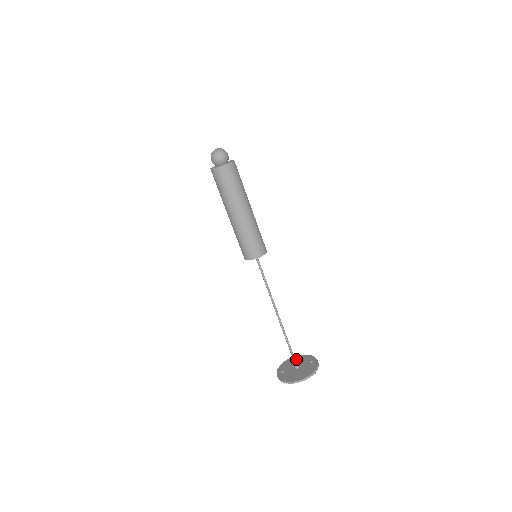
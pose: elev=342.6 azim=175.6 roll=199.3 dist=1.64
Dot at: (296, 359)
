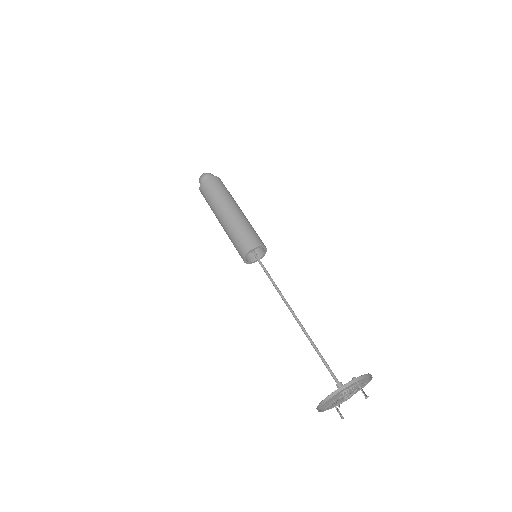
Dot at: occluded
